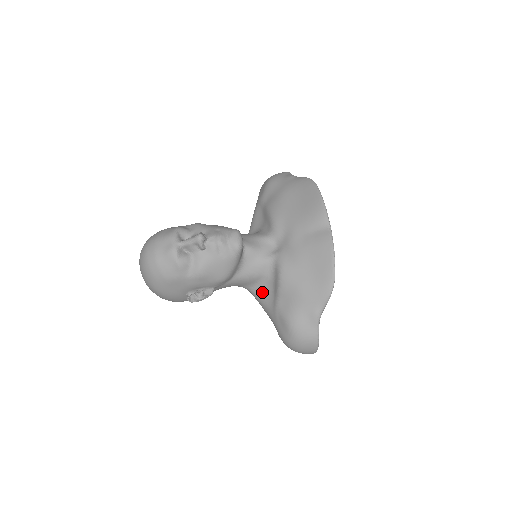
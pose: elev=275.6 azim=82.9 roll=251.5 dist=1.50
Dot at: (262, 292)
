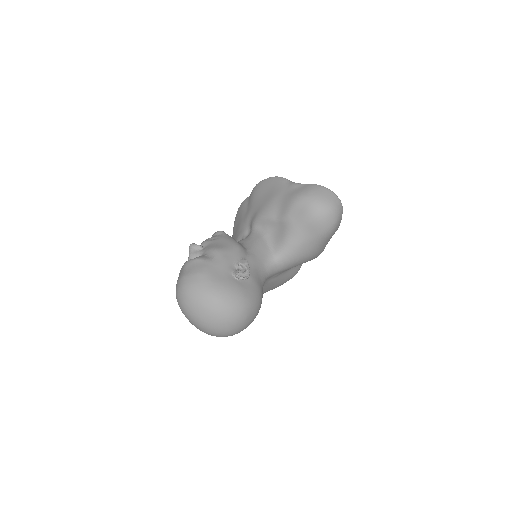
Dot at: (277, 242)
